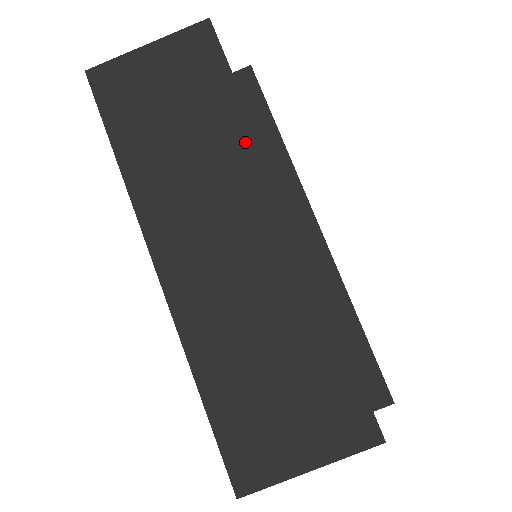
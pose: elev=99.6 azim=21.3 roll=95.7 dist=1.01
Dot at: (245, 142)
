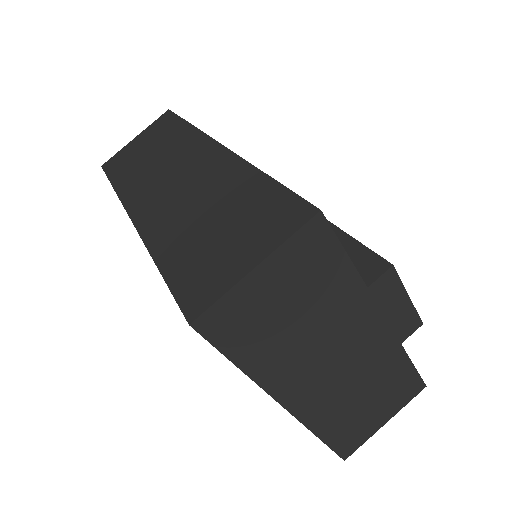
Dot at: (189, 135)
